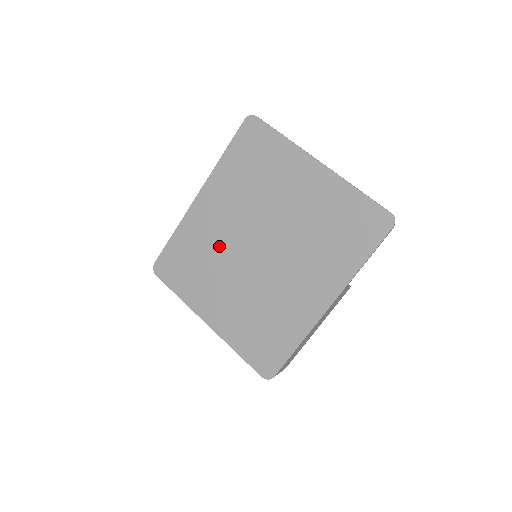
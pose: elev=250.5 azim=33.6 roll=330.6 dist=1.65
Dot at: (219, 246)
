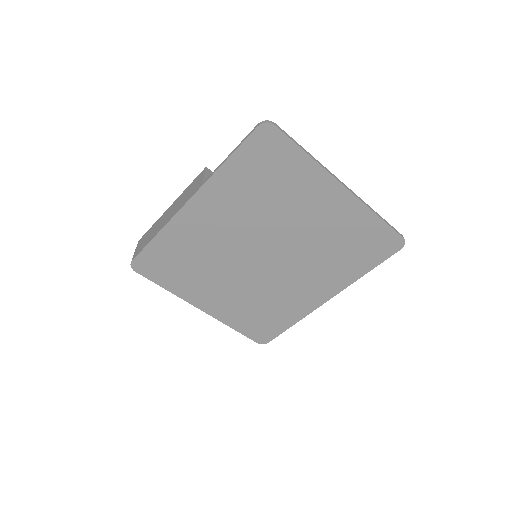
Dot at: (217, 251)
